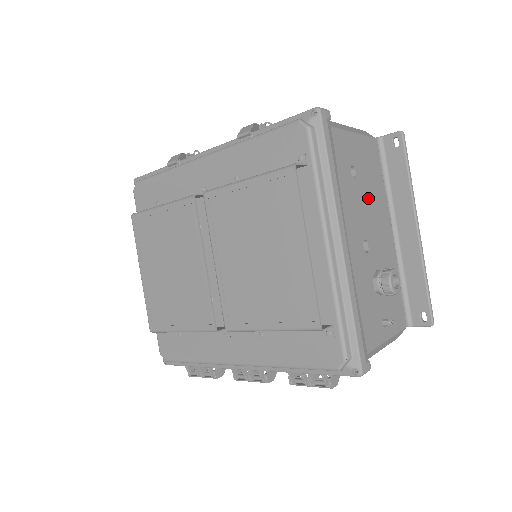
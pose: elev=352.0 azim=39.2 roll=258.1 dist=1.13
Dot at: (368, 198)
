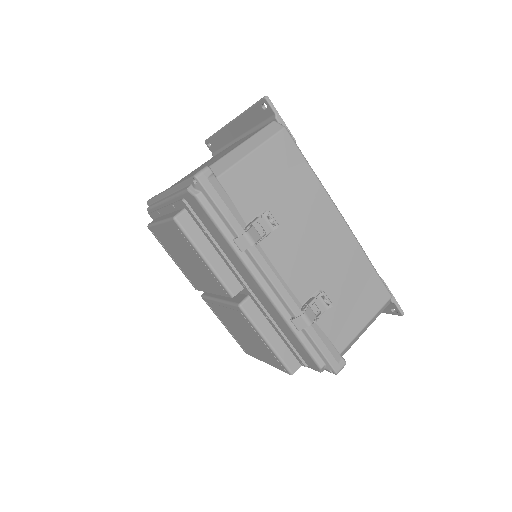
Dot at: occluded
